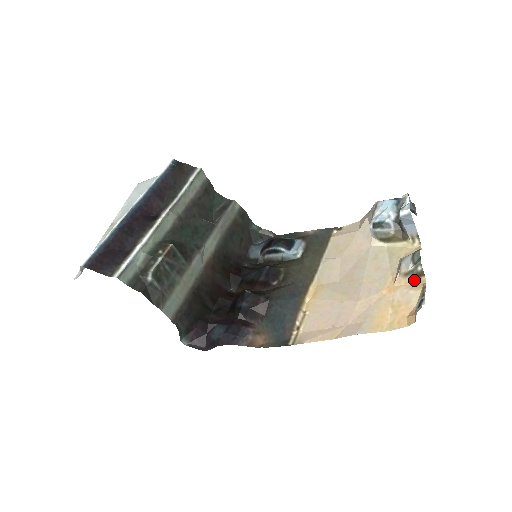
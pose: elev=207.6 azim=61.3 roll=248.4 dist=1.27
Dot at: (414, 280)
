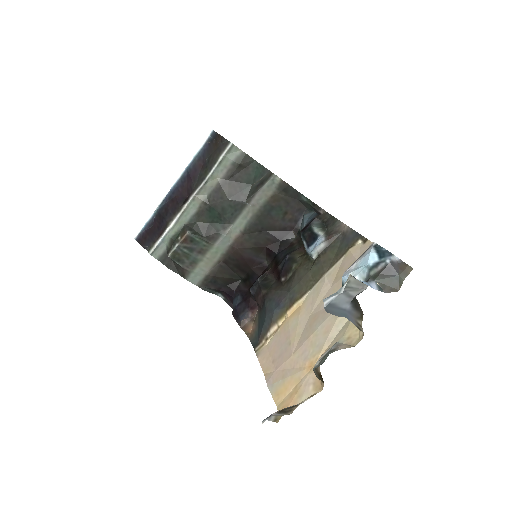
Dot at: (321, 377)
